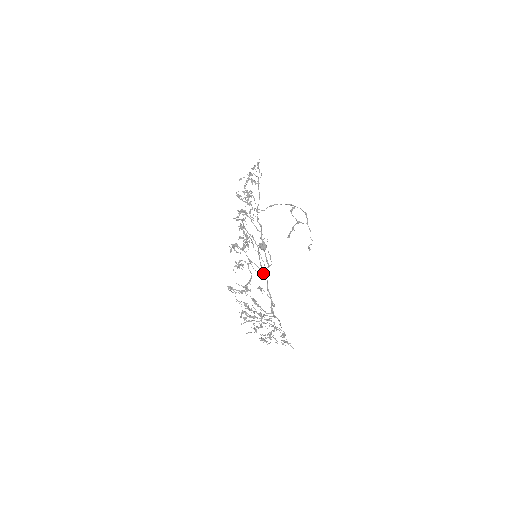
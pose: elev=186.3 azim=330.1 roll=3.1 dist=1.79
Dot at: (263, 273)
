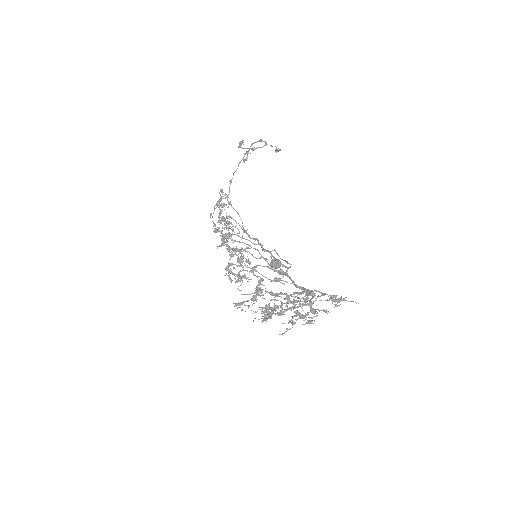
Dot at: occluded
